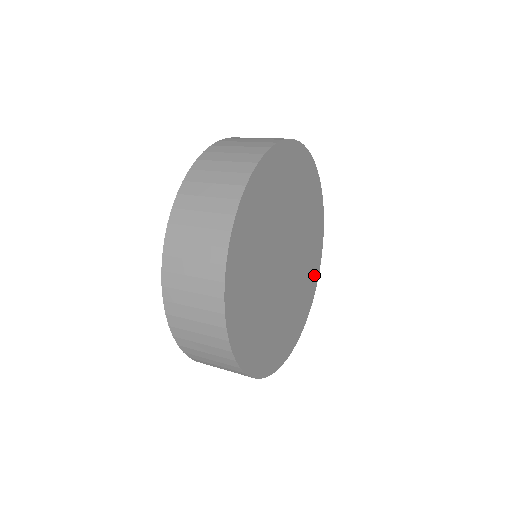
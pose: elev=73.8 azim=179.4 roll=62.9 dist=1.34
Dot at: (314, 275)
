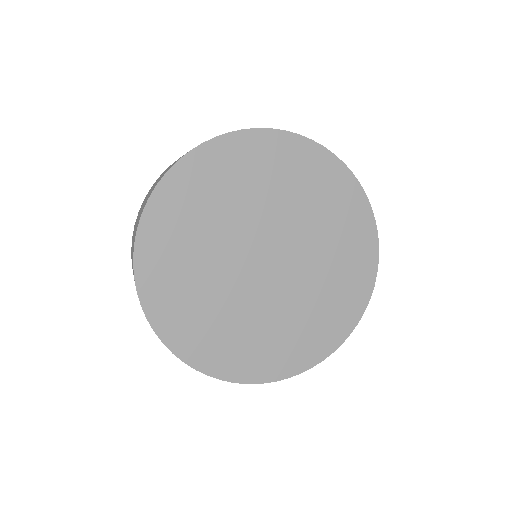
Dot at: (363, 259)
